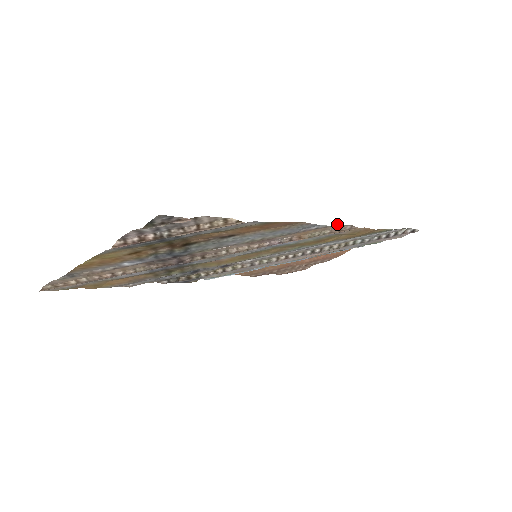
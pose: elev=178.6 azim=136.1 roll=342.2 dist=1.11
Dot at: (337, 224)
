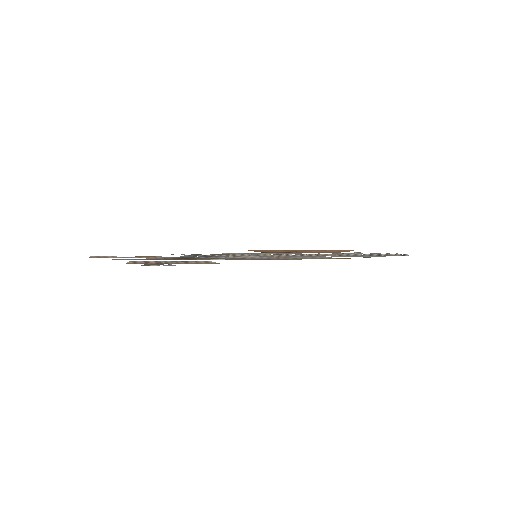
Dot at: occluded
